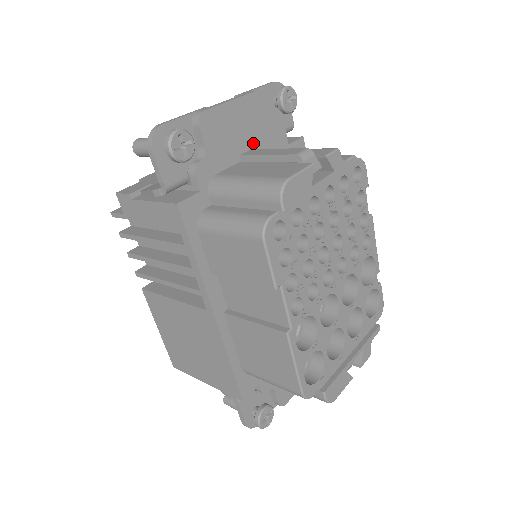
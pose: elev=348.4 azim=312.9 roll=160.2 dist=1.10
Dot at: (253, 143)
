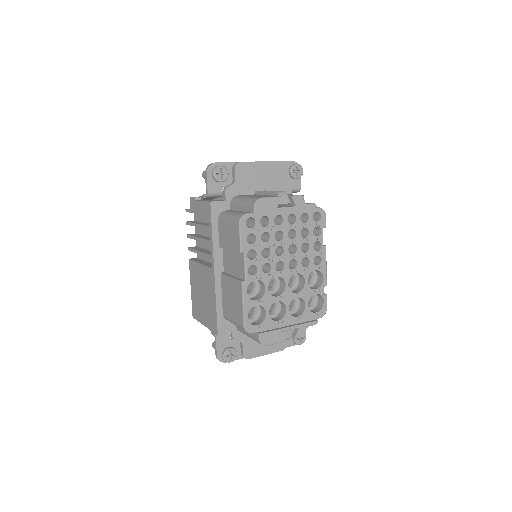
Dot at: (266, 187)
